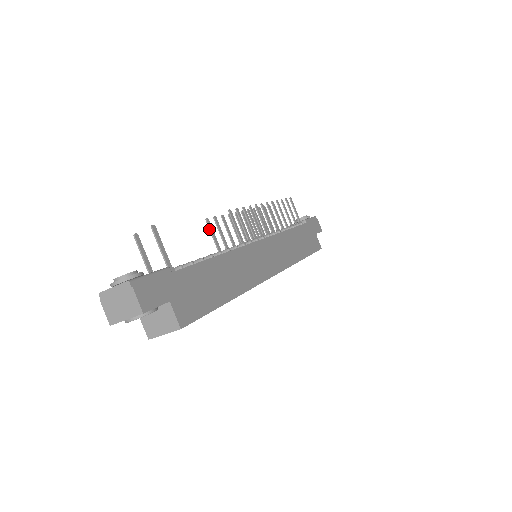
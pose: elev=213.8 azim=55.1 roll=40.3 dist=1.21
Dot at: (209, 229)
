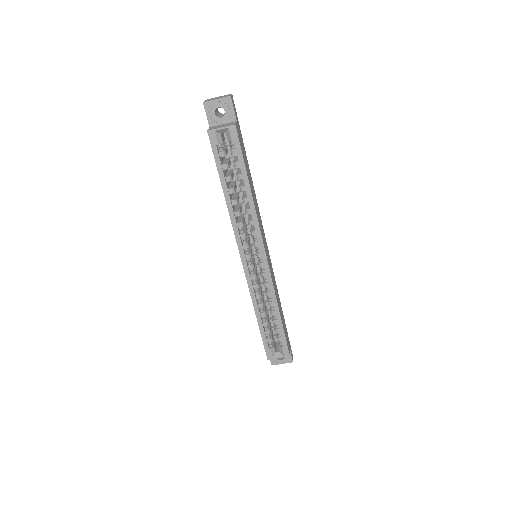
Dot at: occluded
